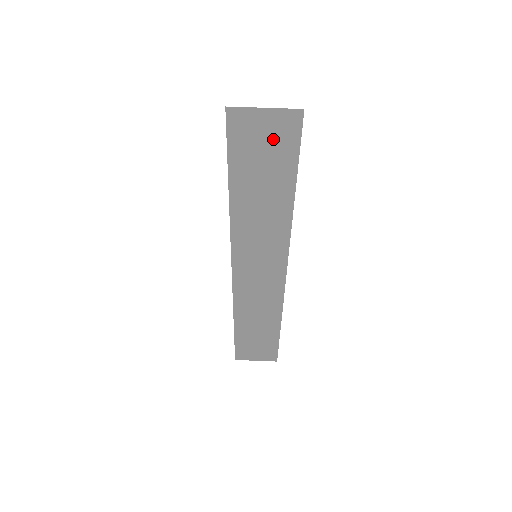
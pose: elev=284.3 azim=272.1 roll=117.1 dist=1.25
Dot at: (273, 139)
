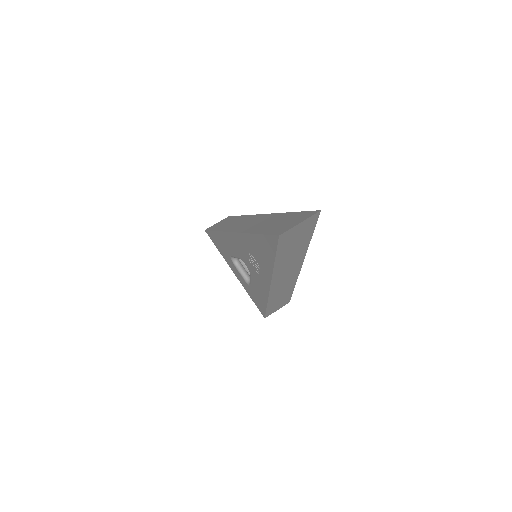
Dot at: (303, 229)
